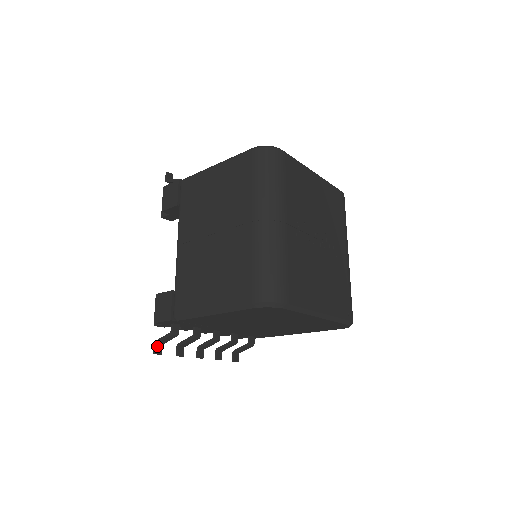
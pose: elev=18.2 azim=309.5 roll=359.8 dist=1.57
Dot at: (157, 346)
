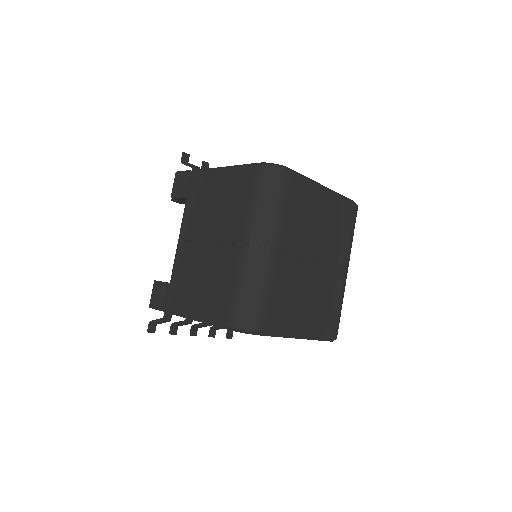
Dot at: (151, 326)
